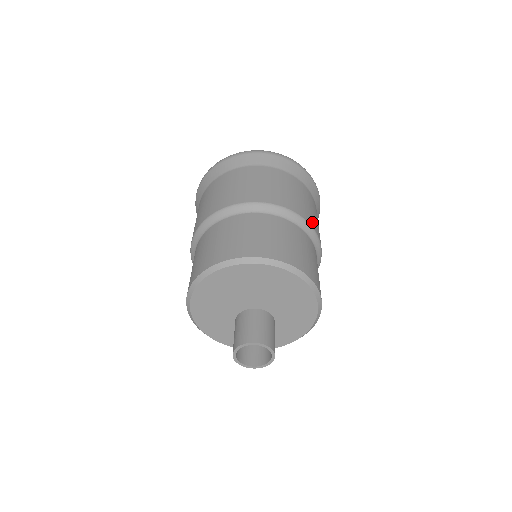
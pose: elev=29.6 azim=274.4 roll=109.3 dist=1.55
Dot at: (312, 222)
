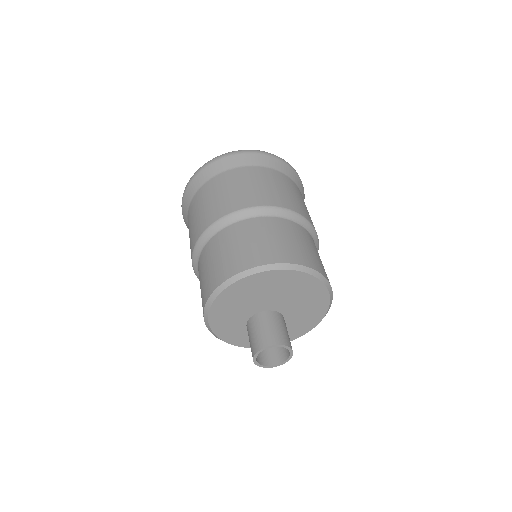
Dot at: occluded
